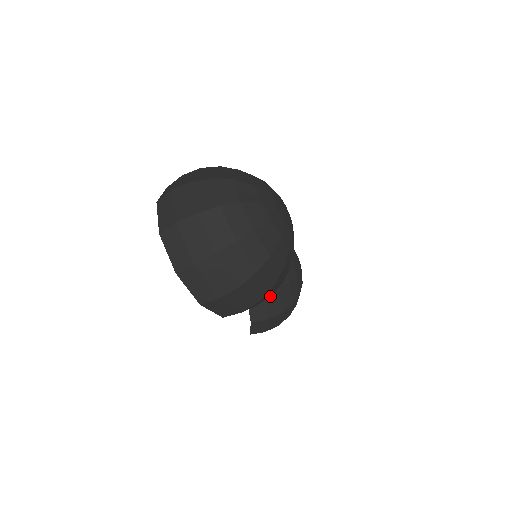
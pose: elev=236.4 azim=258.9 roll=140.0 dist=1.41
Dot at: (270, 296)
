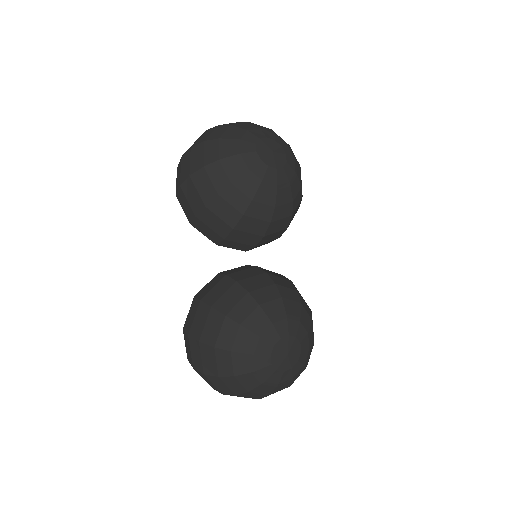
Dot at: occluded
